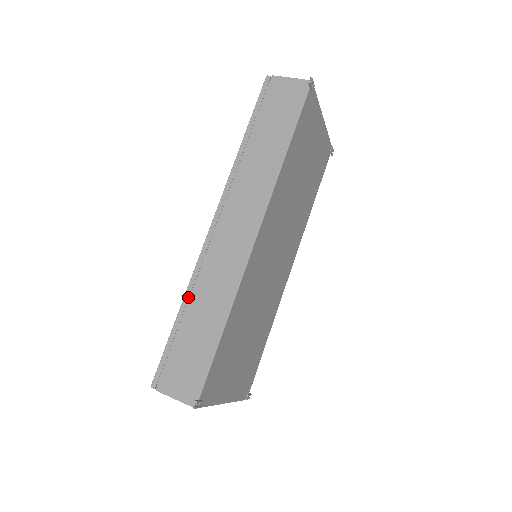
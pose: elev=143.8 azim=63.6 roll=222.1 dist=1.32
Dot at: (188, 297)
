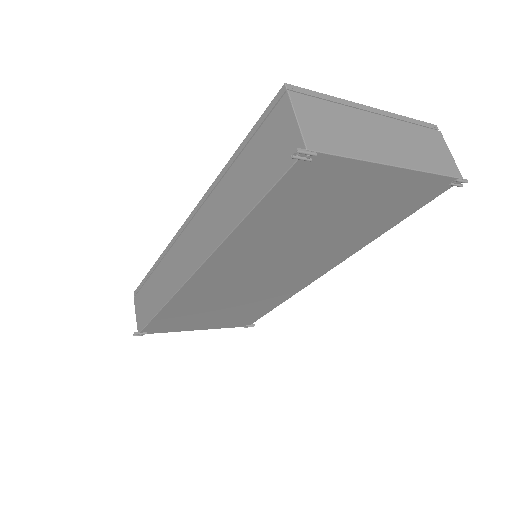
Dot at: (158, 263)
